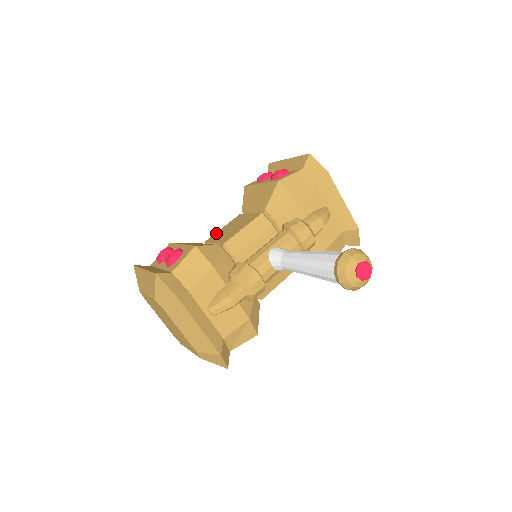
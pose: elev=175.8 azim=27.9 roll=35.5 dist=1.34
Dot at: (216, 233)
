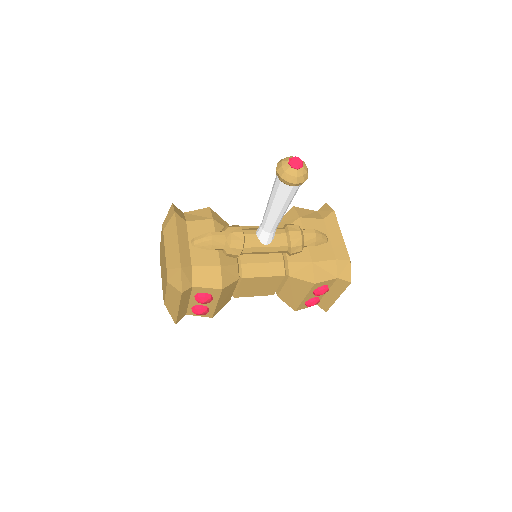
Dot at: occluded
